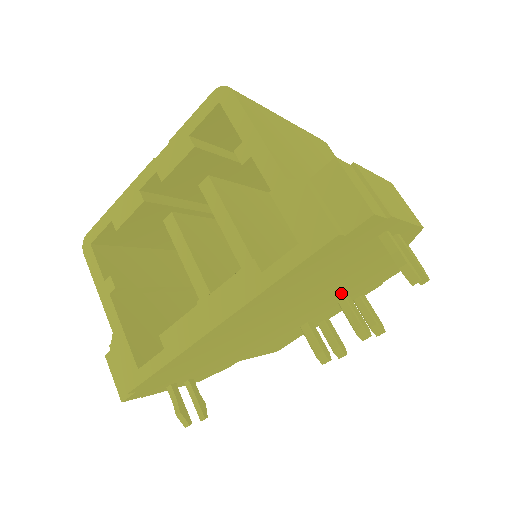
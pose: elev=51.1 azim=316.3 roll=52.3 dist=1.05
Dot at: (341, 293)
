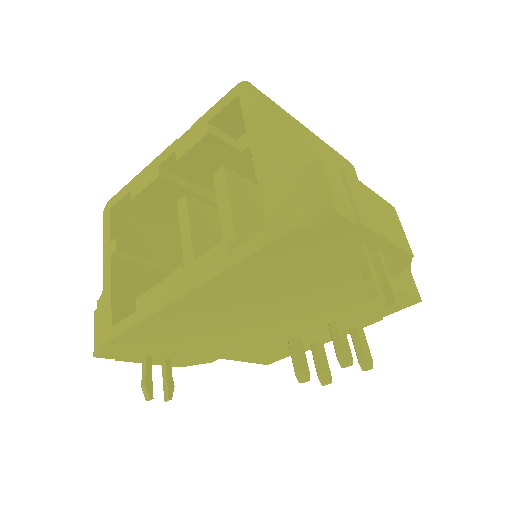
Dot at: (329, 312)
